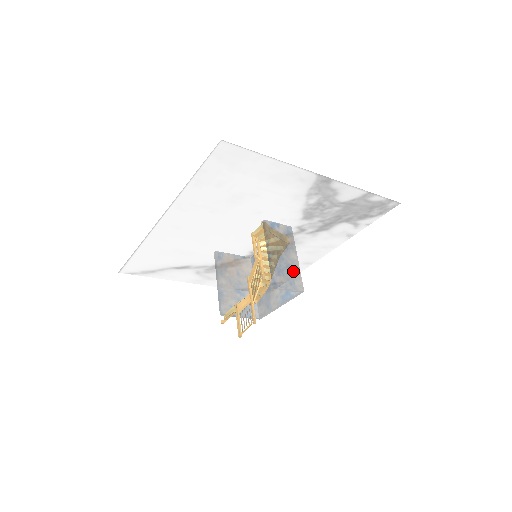
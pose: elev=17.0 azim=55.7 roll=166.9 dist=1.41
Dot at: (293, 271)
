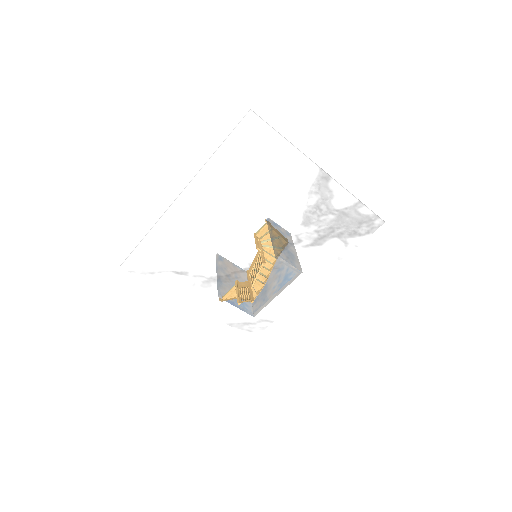
Dot at: (293, 256)
